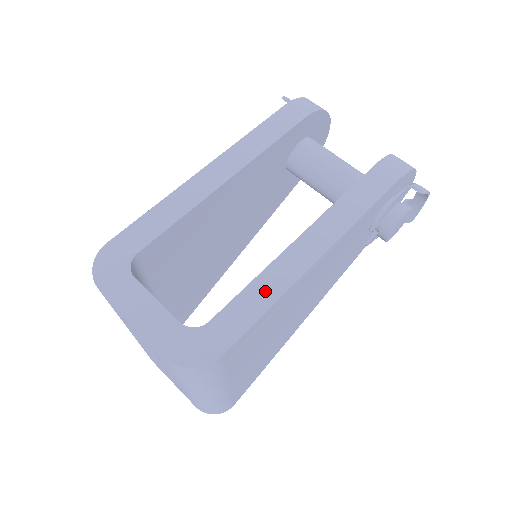
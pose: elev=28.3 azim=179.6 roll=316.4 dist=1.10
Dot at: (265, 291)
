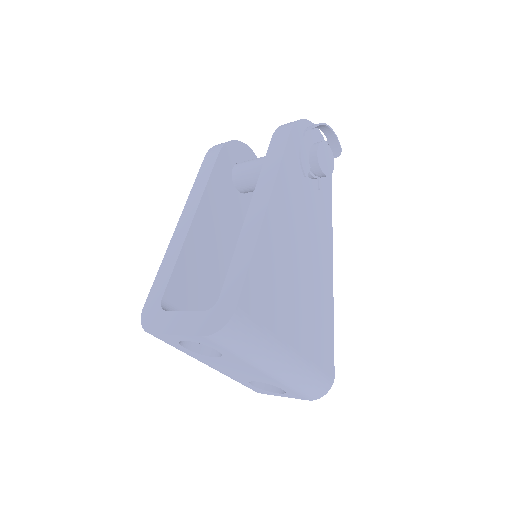
Dot at: (243, 254)
